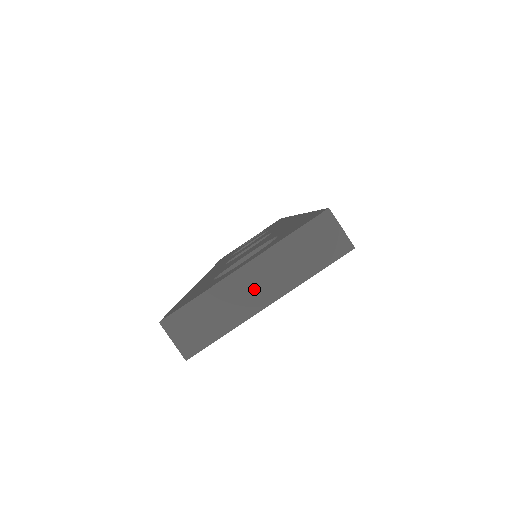
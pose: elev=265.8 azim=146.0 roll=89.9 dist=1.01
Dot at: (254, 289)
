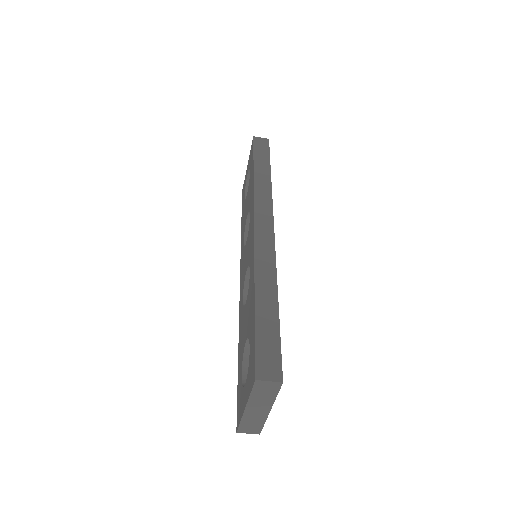
Dot at: (258, 411)
